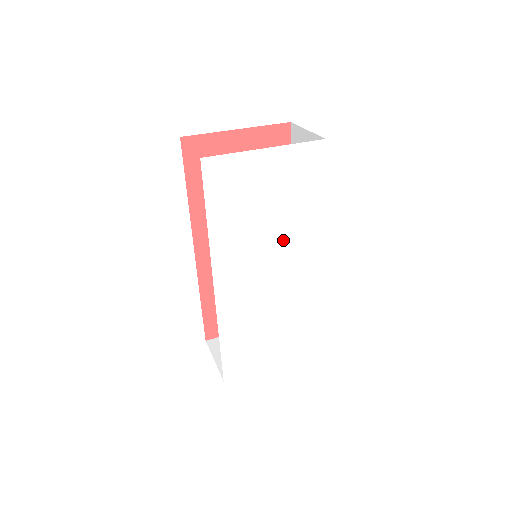
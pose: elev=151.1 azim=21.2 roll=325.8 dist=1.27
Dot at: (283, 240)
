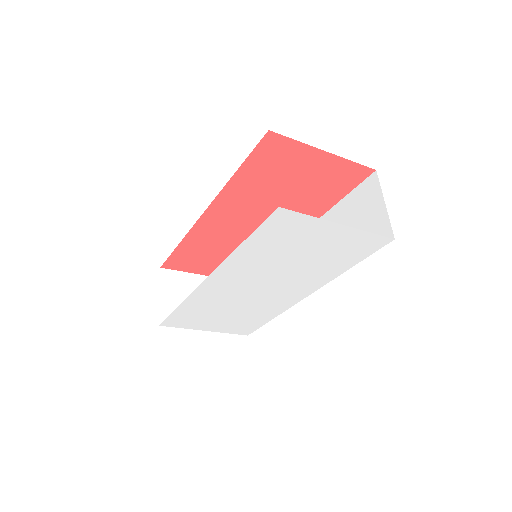
Dot at: (291, 277)
